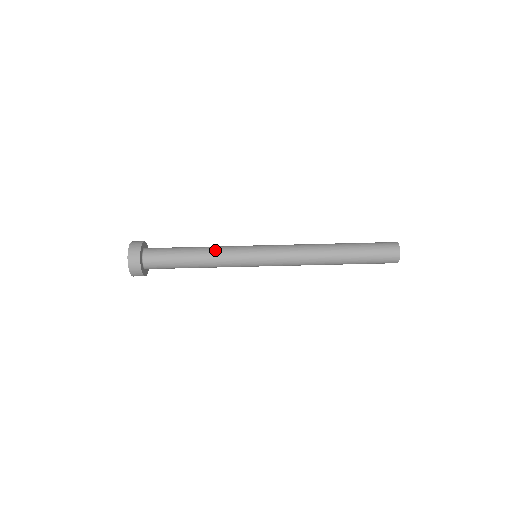
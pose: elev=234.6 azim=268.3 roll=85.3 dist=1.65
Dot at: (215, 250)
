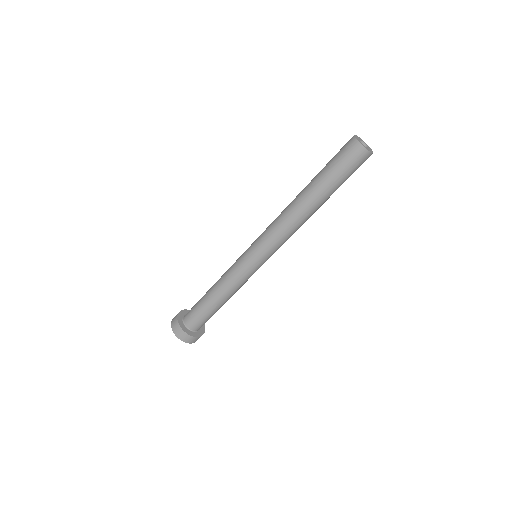
Dot at: (224, 283)
